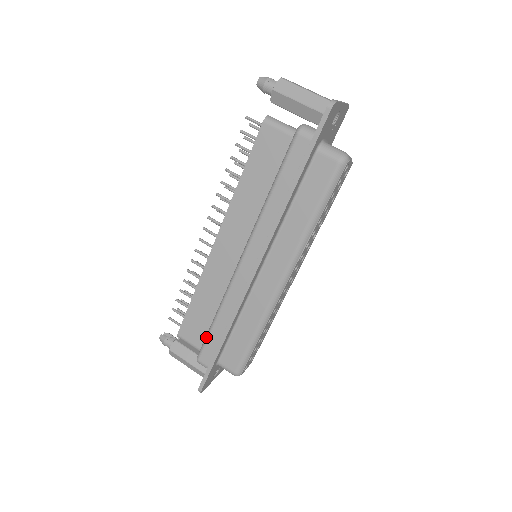
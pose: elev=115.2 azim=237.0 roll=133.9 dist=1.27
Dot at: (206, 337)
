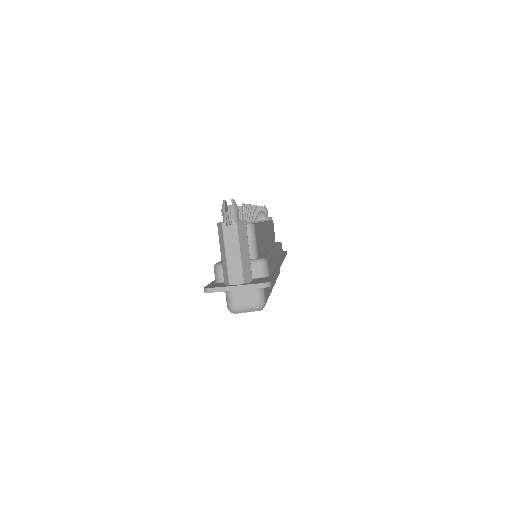
Dot at: occluded
